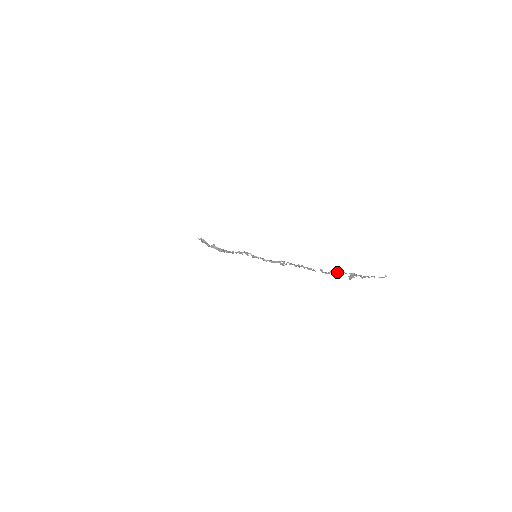
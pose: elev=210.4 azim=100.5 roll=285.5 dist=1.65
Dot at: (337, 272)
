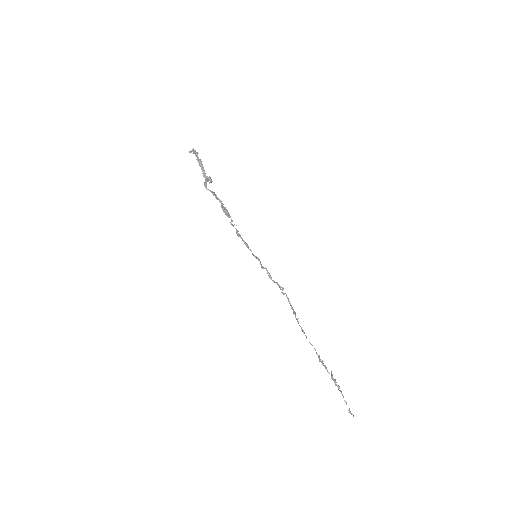
Dot at: (322, 363)
